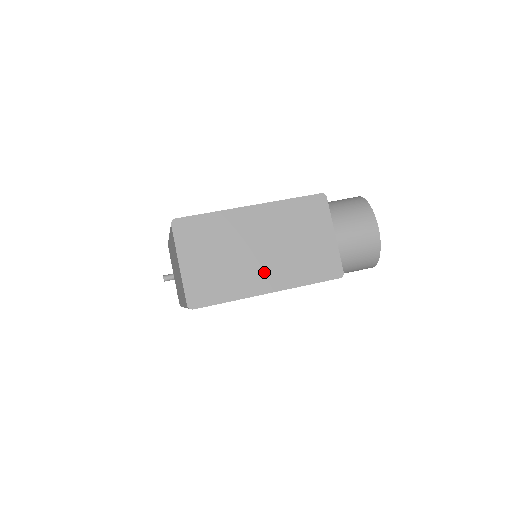
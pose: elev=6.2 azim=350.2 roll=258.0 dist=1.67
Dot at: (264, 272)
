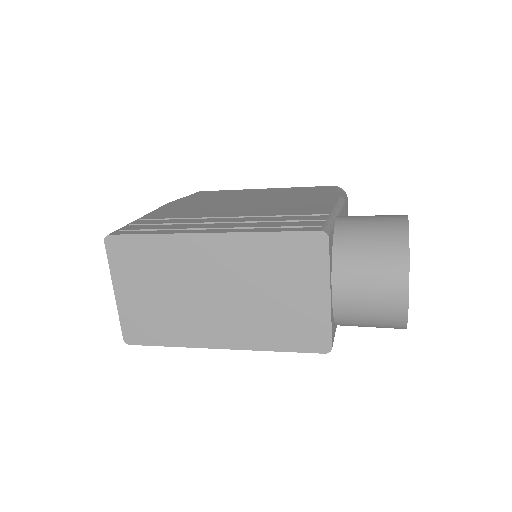
Dot at: (219, 323)
